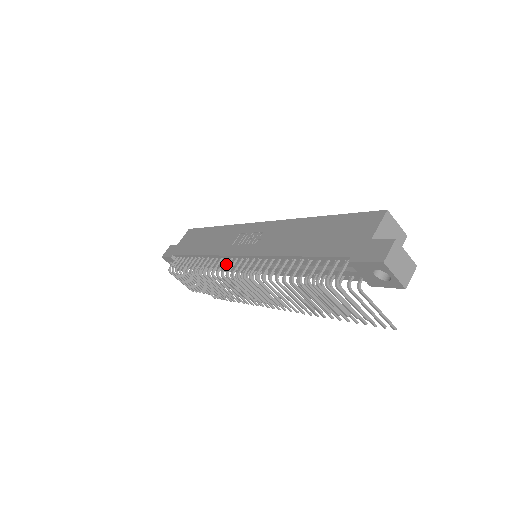
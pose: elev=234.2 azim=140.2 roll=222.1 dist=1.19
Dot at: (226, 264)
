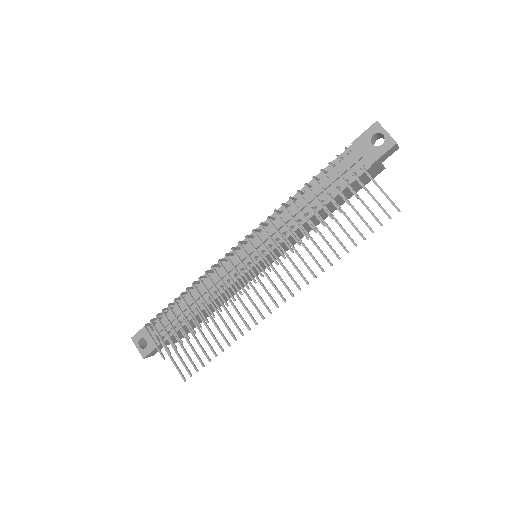
Dot at: (229, 253)
